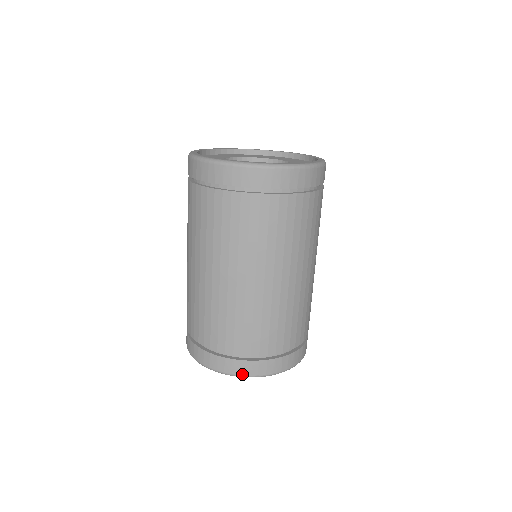
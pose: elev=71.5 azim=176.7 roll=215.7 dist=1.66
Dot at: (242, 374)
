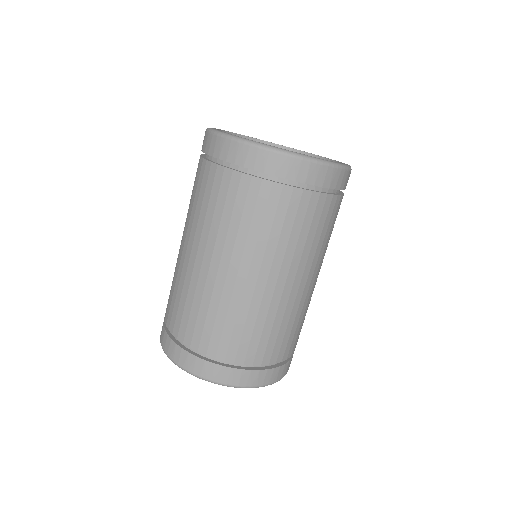
Dot at: (194, 372)
